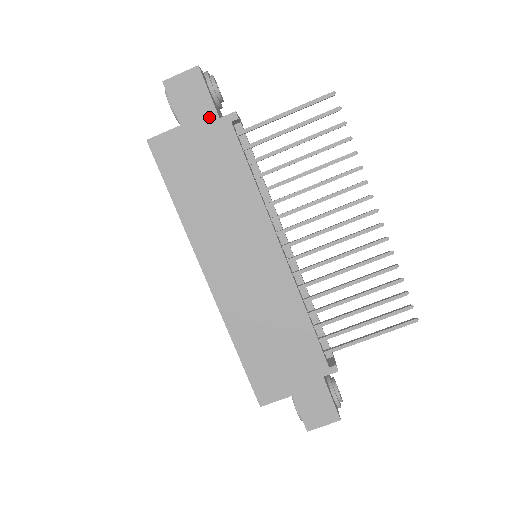
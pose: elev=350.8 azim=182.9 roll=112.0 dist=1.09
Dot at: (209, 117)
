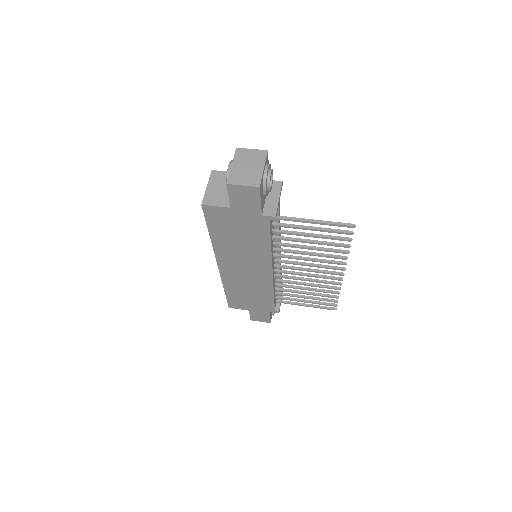
Dot at: (254, 212)
